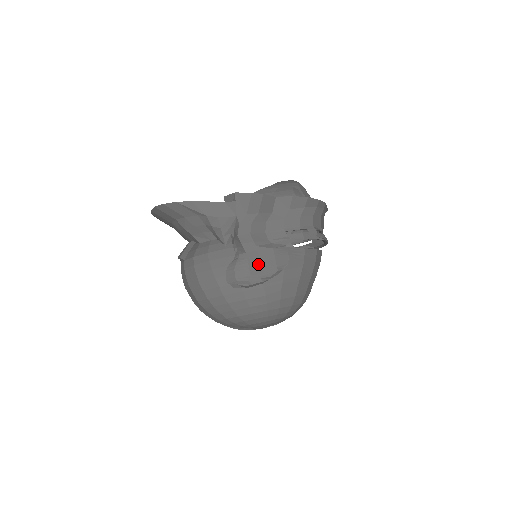
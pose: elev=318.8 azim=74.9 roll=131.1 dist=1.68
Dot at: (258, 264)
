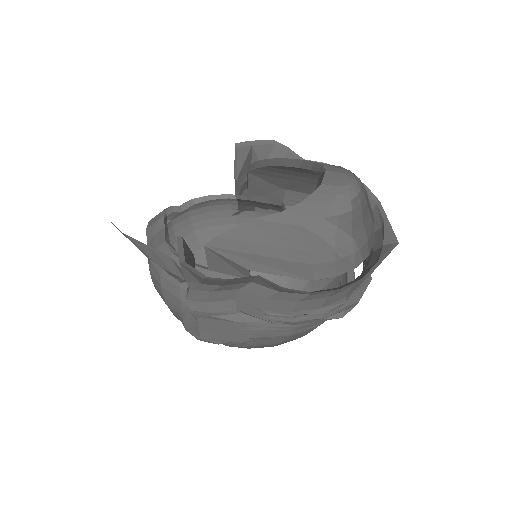
Dot at: (213, 331)
